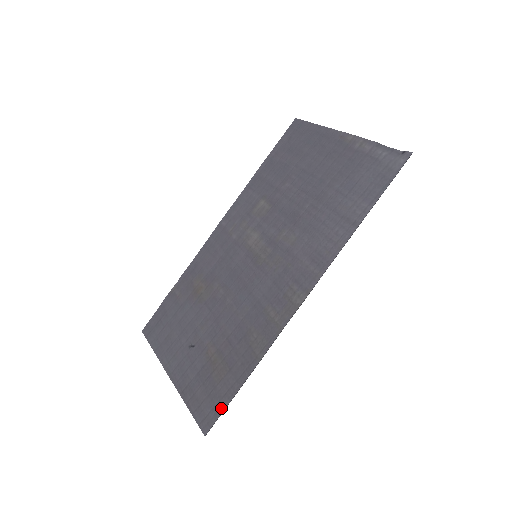
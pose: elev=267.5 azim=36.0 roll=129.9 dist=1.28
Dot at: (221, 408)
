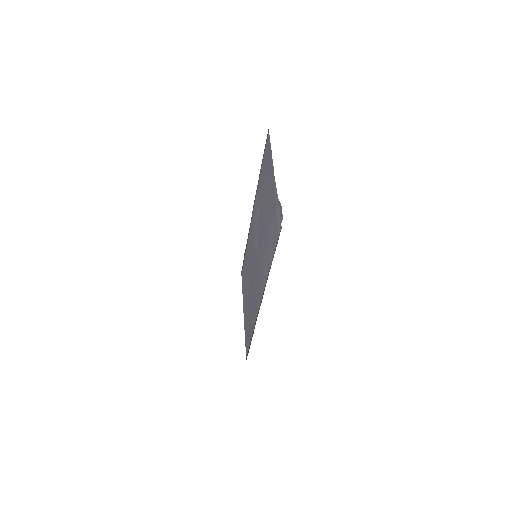
Dot at: (248, 350)
